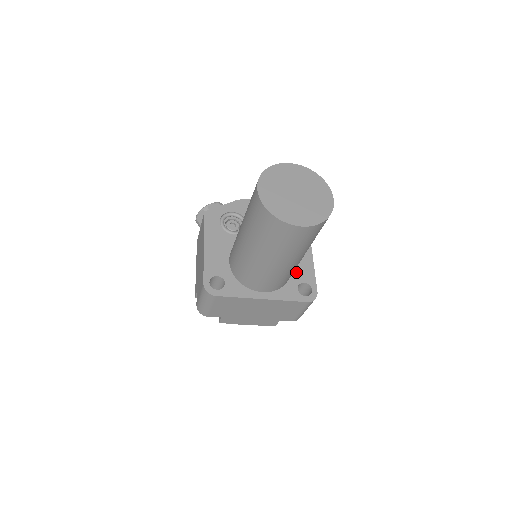
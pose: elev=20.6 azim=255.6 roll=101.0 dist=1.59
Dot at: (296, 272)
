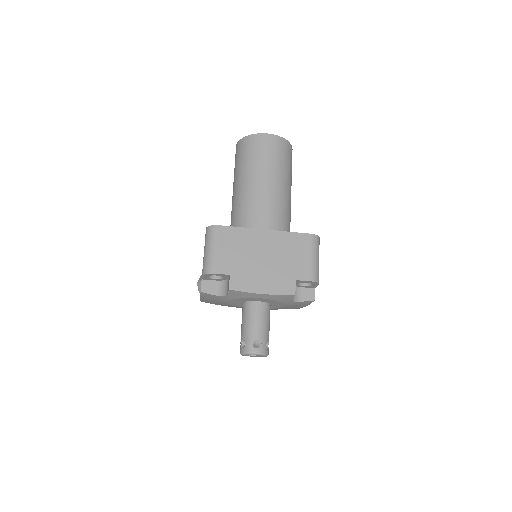
Dot at: occluded
